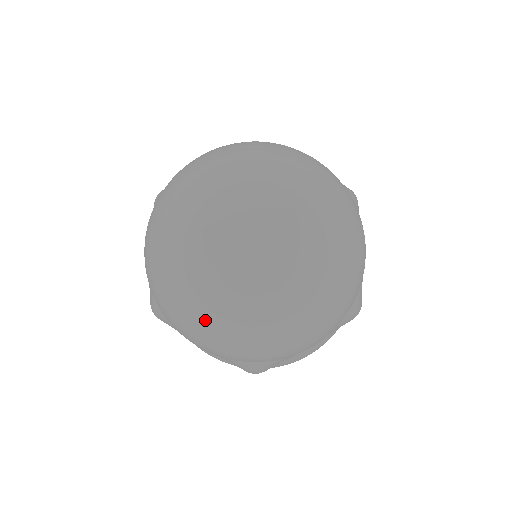
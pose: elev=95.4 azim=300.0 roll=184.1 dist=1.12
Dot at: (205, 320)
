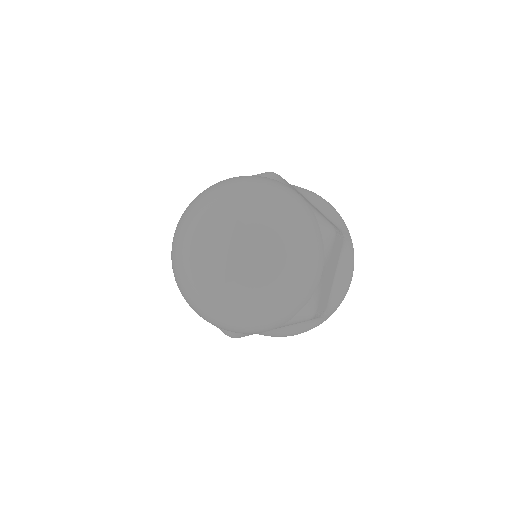
Dot at: (246, 313)
